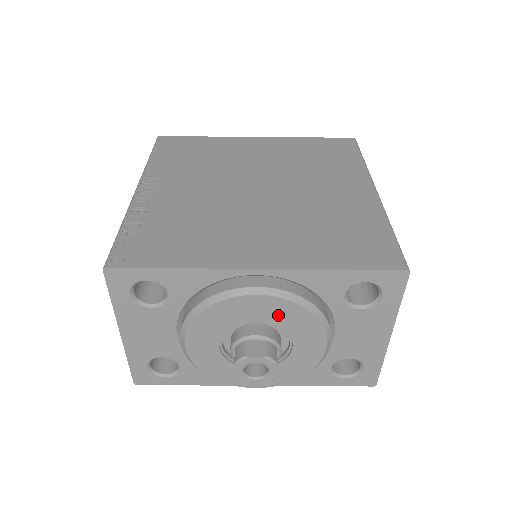
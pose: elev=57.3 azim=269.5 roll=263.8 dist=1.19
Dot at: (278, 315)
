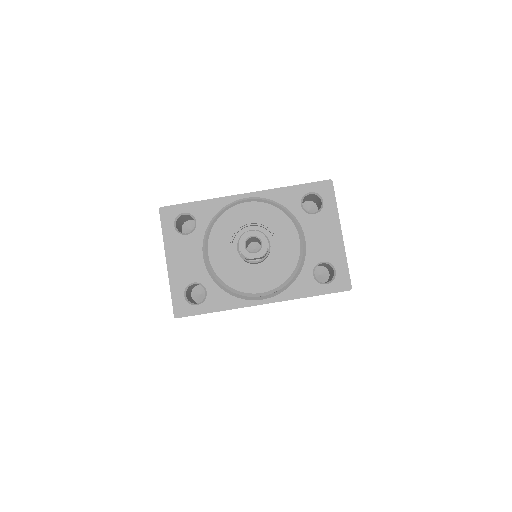
Dot at: (262, 216)
